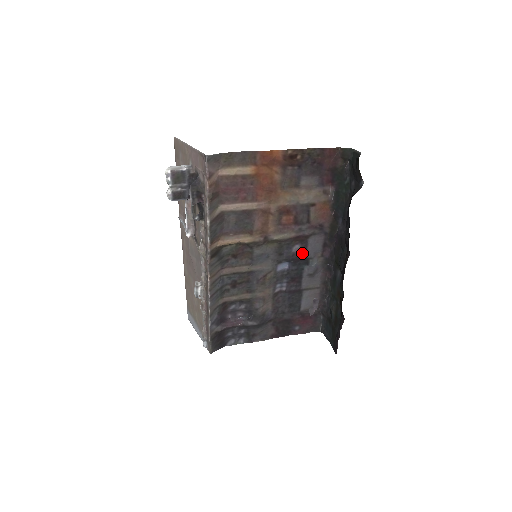
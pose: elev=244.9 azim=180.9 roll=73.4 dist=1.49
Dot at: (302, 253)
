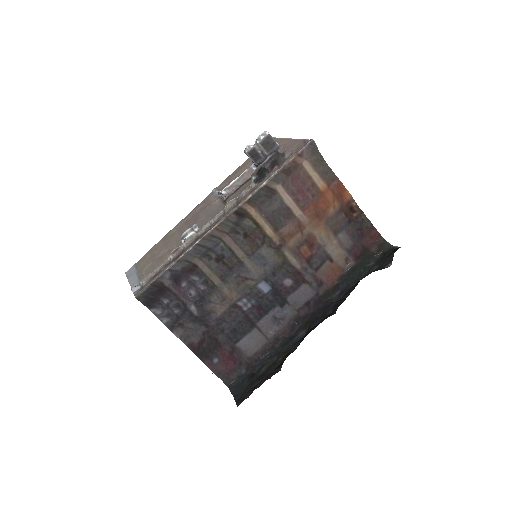
Dot at: (287, 292)
